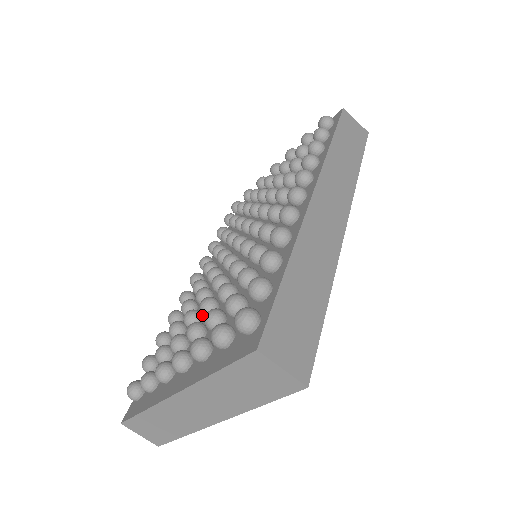
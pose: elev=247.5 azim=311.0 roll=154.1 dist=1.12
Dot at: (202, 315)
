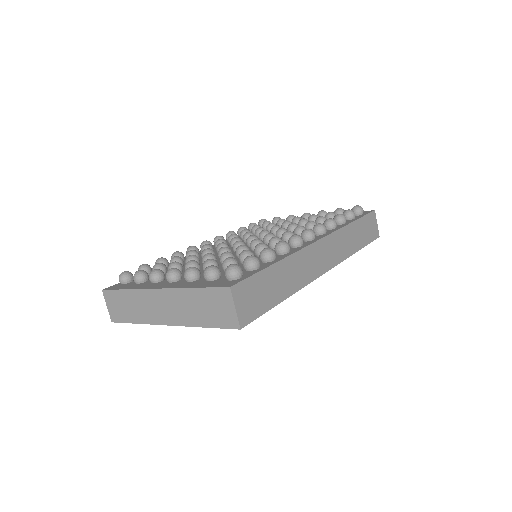
Dot at: (200, 263)
